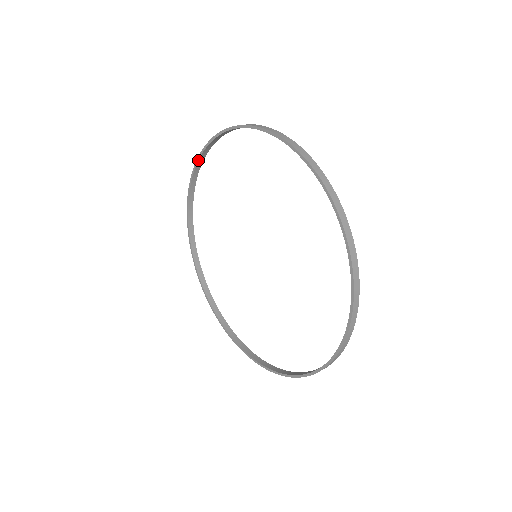
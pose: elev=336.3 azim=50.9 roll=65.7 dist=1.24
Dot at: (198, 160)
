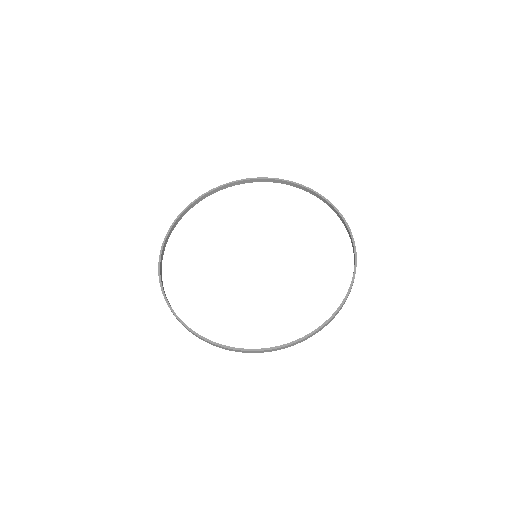
Dot at: (168, 233)
